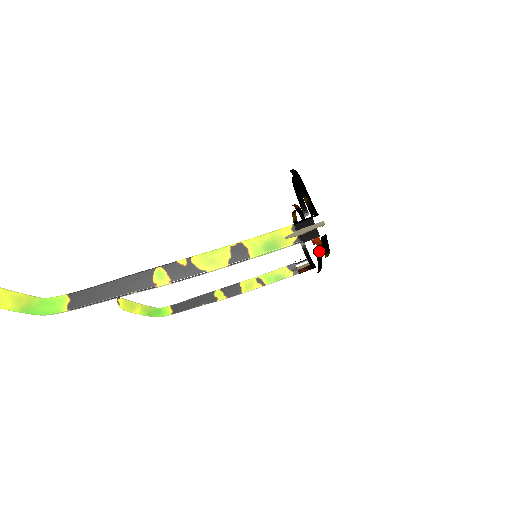
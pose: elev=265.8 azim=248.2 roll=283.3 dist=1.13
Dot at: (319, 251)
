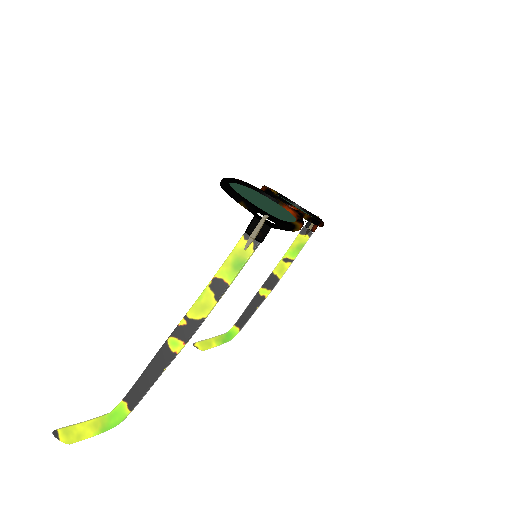
Dot at: (302, 217)
